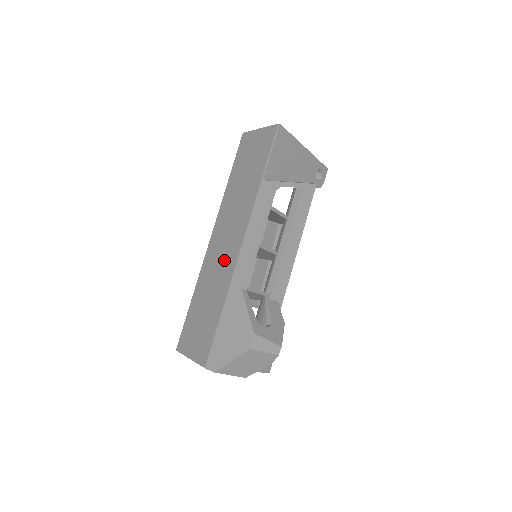
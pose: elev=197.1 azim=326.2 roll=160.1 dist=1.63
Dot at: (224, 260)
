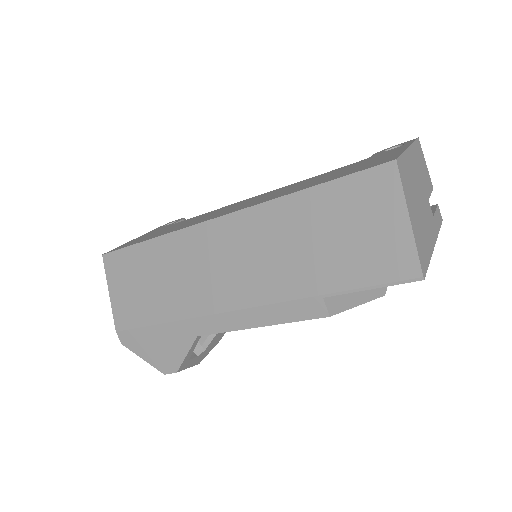
Dot at: (207, 282)
